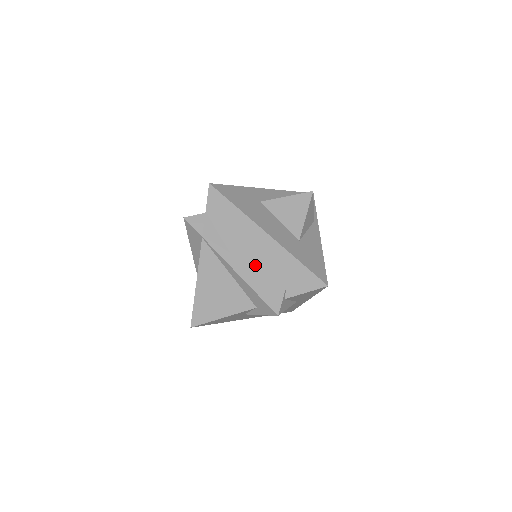
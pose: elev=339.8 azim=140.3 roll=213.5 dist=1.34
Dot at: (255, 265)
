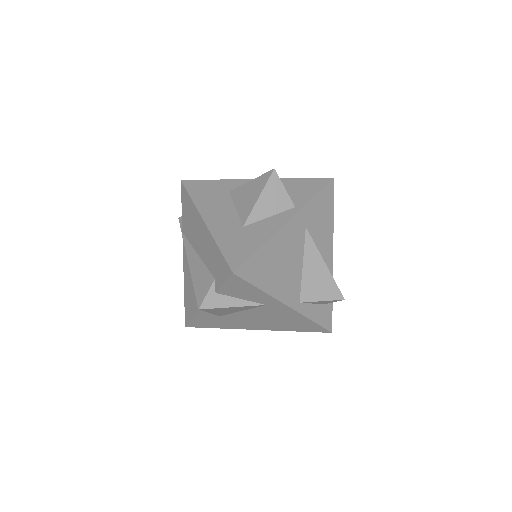
Dot at: (201, 256)
